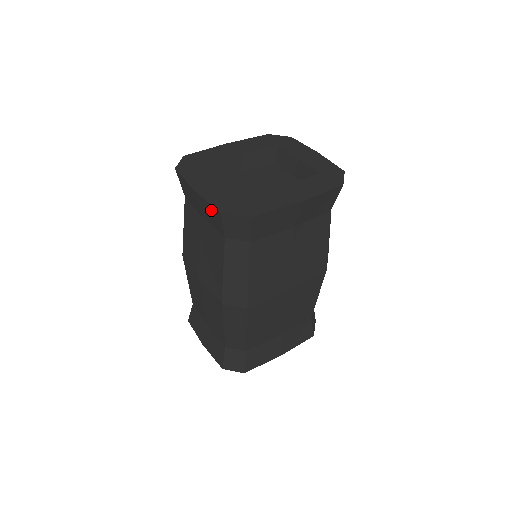
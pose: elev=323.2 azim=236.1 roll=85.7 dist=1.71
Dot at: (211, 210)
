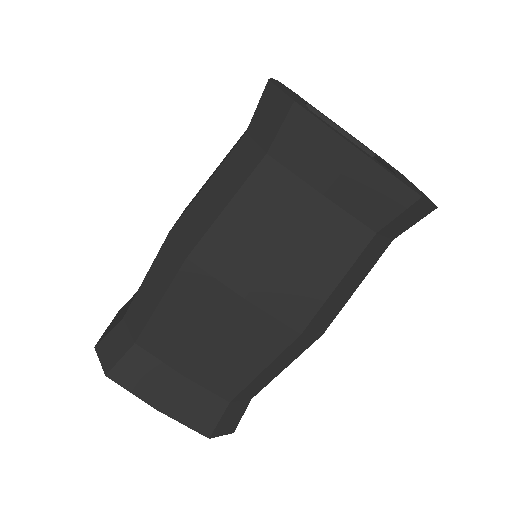
Dot at: (388, 189)
